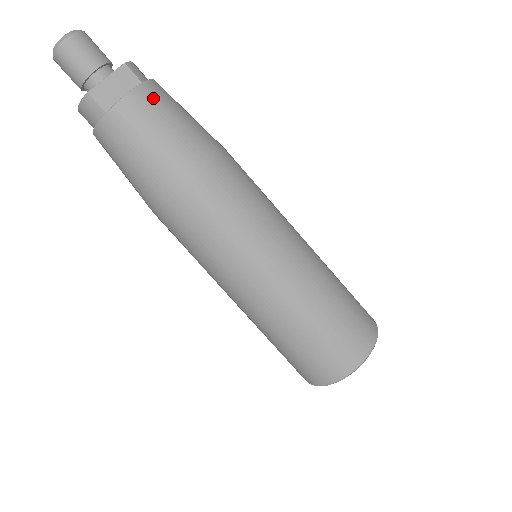
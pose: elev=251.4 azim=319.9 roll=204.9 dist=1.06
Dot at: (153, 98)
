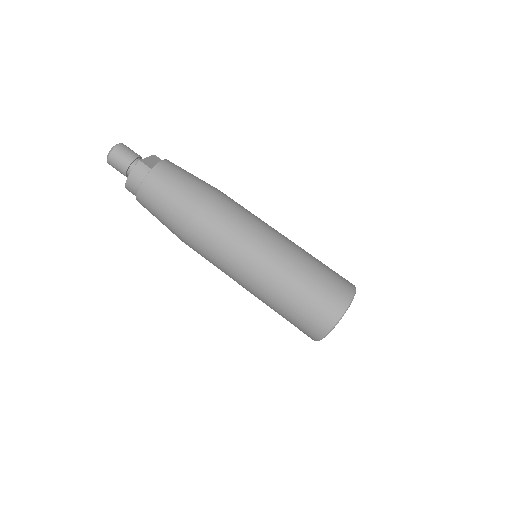
Dot at: (176, 165)
